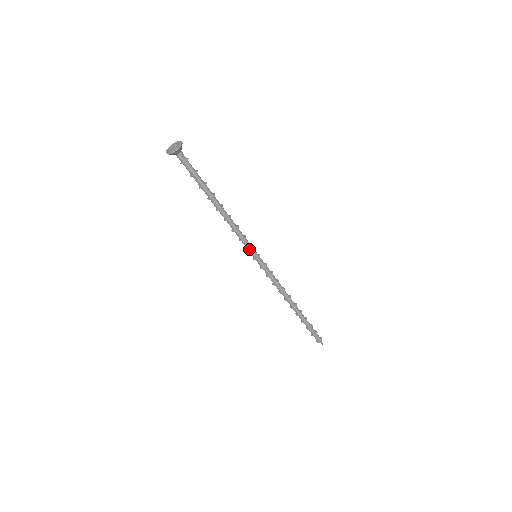
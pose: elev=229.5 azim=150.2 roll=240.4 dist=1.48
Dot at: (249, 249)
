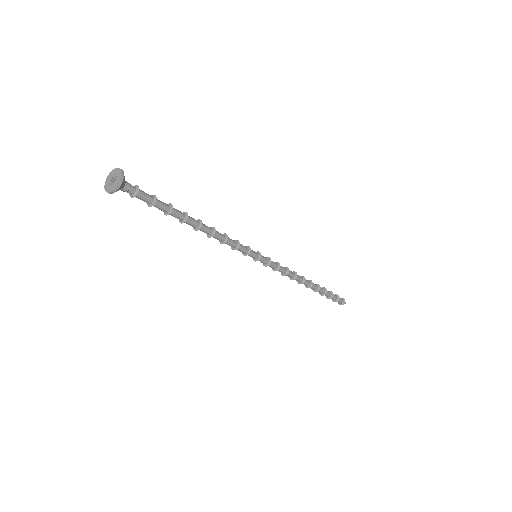
Dot at: (247, 254)
